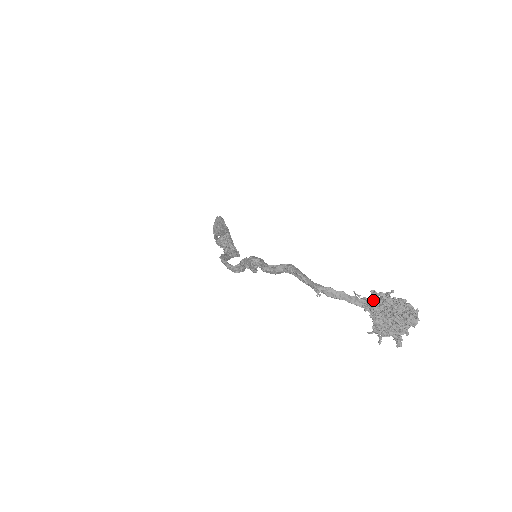
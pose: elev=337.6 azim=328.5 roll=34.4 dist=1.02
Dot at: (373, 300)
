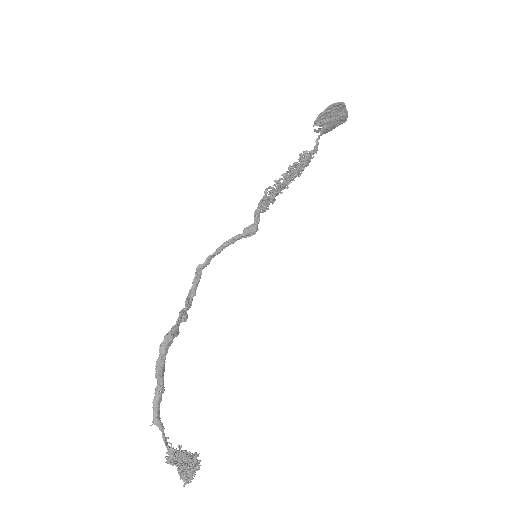
Dot at: (172, 457)
